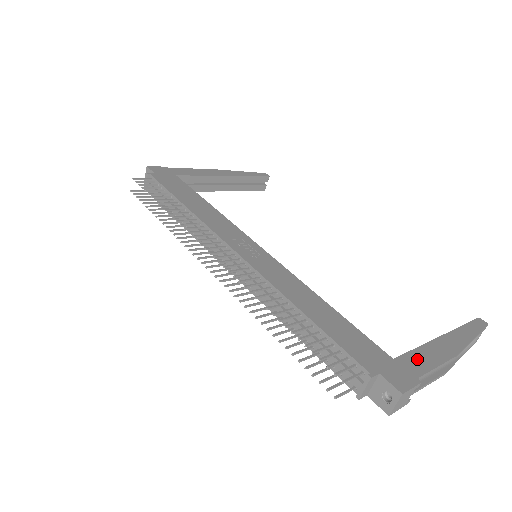
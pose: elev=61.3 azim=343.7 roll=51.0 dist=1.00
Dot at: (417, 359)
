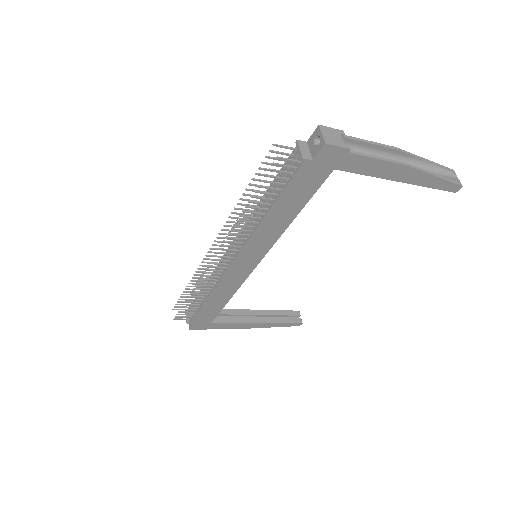
Dot at: (351, 148)
